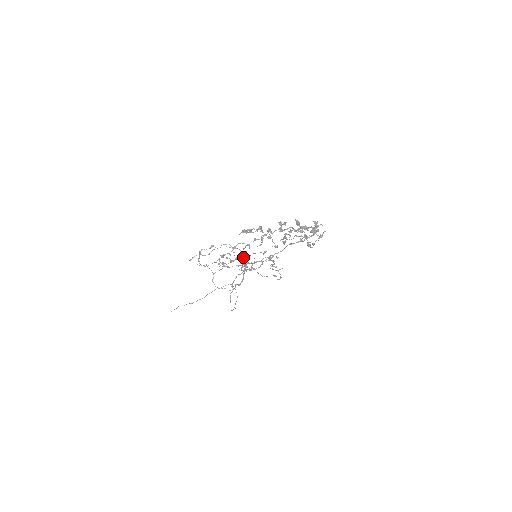
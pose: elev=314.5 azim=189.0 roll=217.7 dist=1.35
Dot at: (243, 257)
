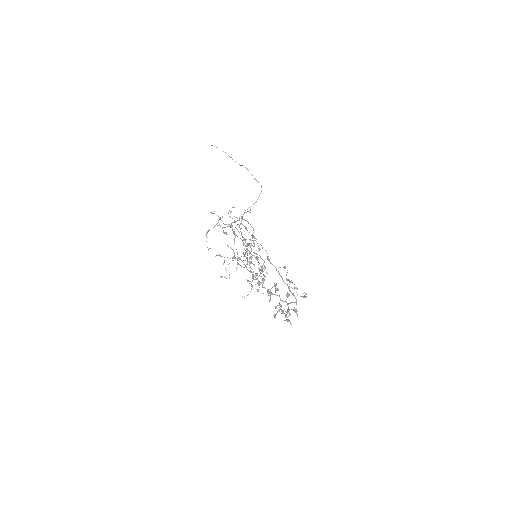
Dot at: (241, 256)
